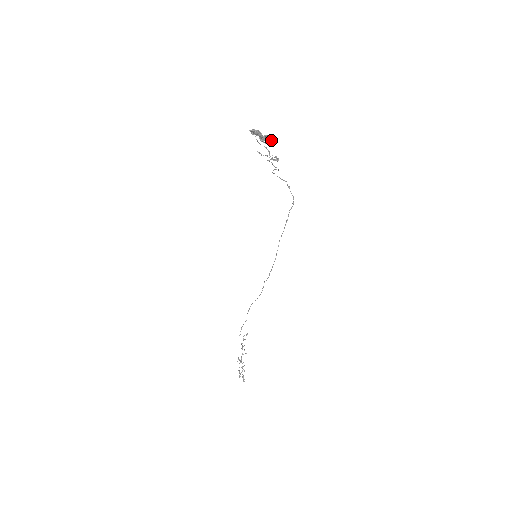
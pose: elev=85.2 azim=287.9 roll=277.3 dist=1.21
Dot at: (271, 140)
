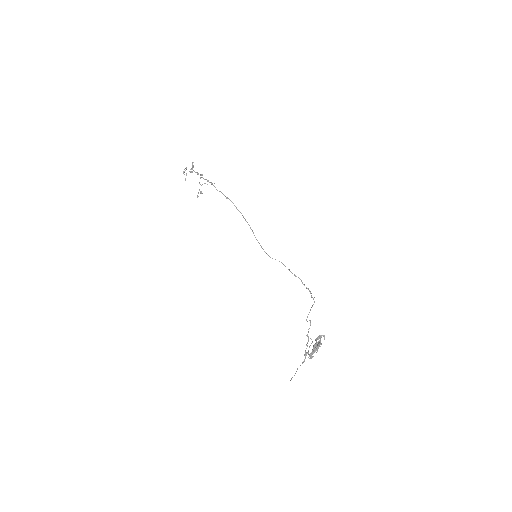
Dot at: (324, 335)
